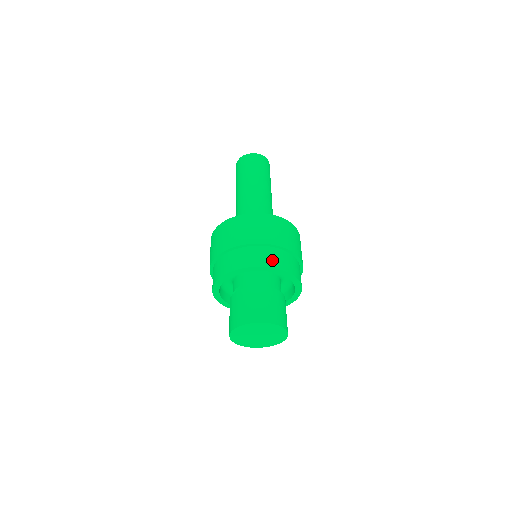
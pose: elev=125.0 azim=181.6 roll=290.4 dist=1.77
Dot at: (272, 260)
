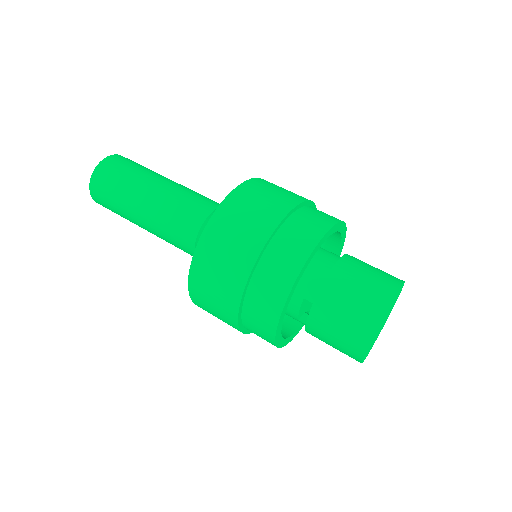
Dot at: (312, 228)
